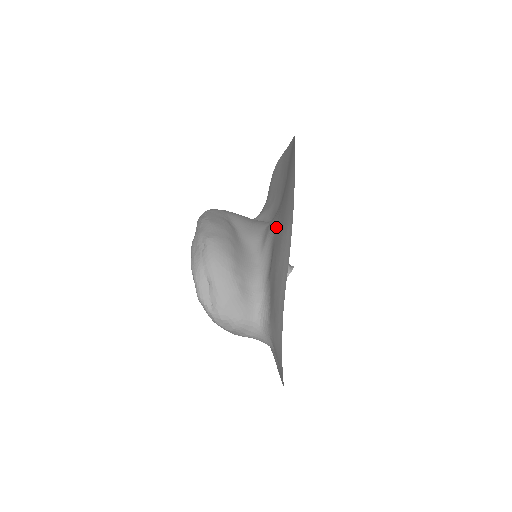
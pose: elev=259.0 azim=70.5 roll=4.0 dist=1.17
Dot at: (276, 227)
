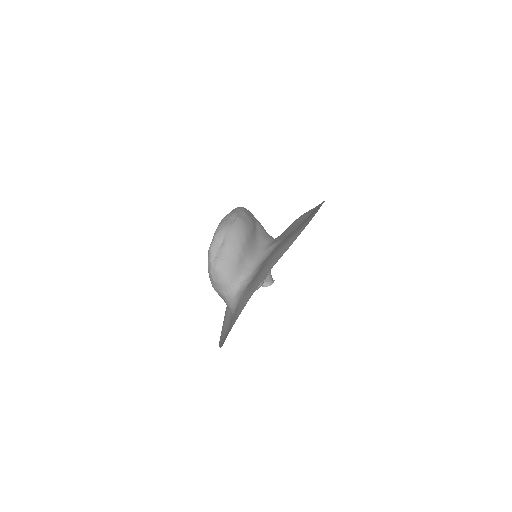
Dot at: (285, 238)
